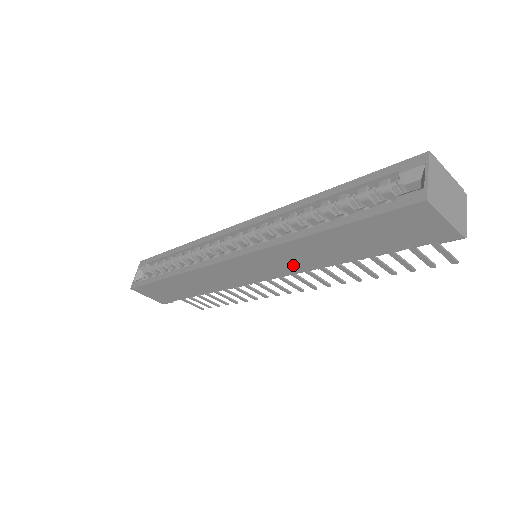
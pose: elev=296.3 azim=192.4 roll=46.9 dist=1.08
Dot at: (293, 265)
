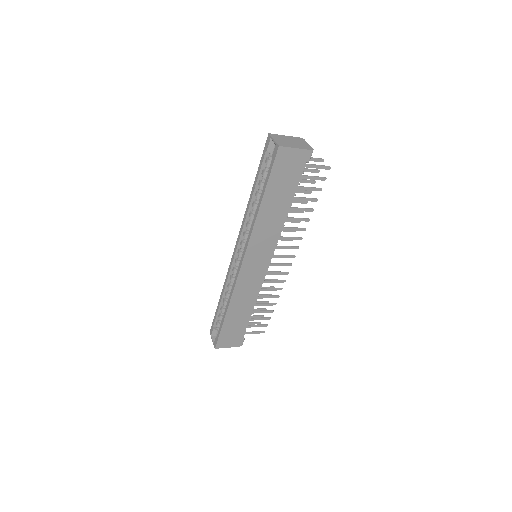
Dot at: (271, 237)
